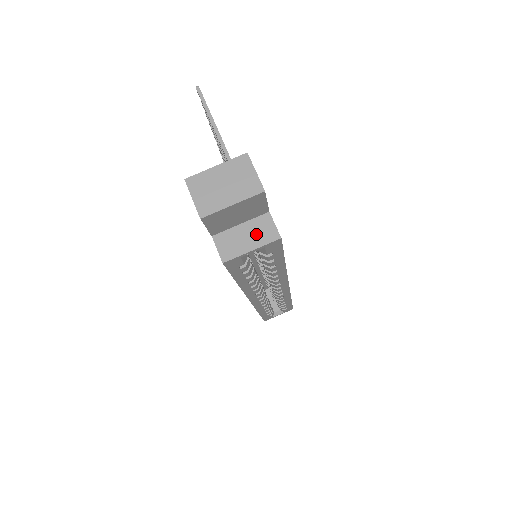
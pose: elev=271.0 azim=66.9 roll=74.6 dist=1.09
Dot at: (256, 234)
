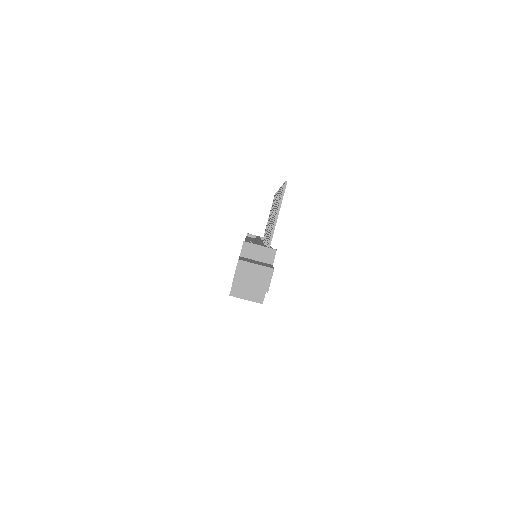
Dot at: (253, 294)
